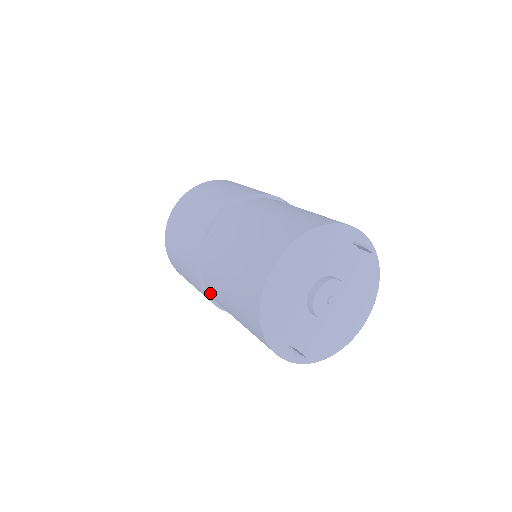
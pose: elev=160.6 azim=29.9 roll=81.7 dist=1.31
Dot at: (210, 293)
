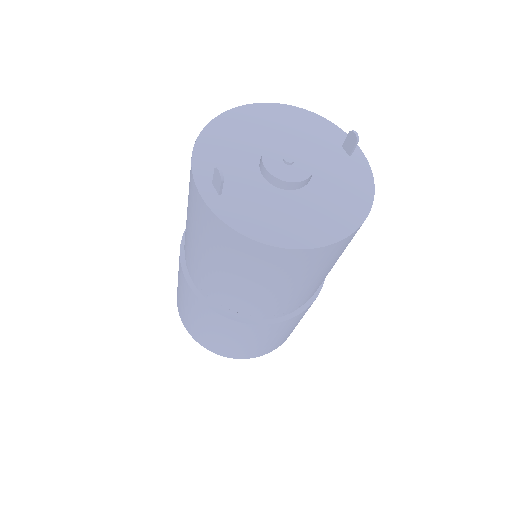
Dot at: occluded
